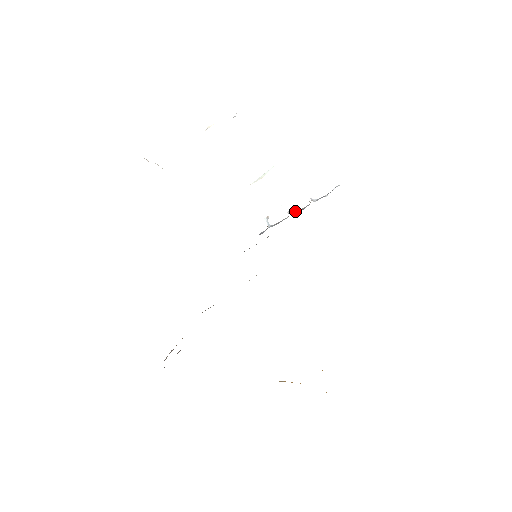
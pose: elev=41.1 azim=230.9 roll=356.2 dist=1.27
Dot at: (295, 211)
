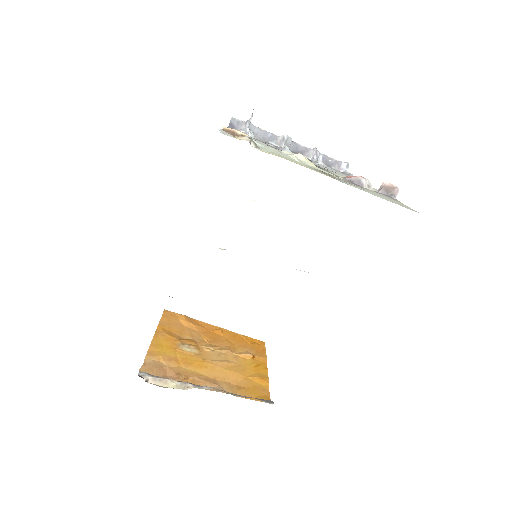
Dot at: (291, 143)
